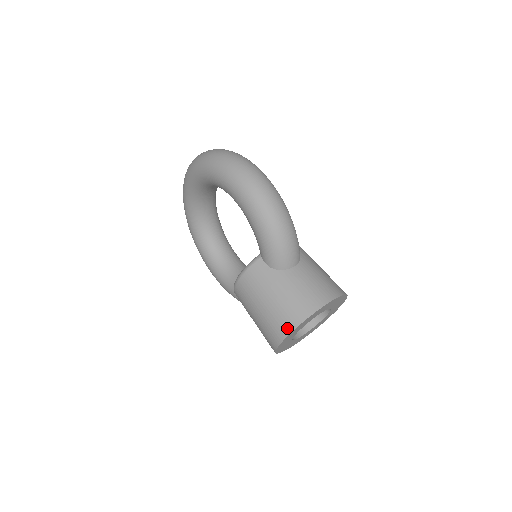
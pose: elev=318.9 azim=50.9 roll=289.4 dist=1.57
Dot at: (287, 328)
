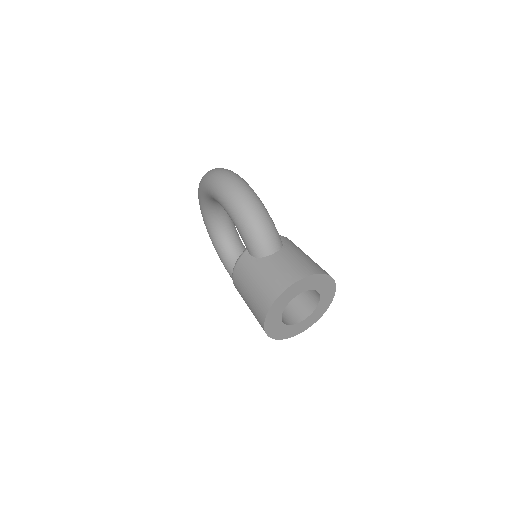
Dot at: (266, 306)
